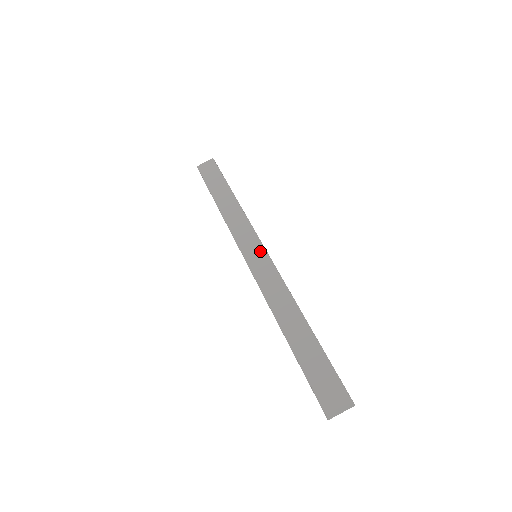
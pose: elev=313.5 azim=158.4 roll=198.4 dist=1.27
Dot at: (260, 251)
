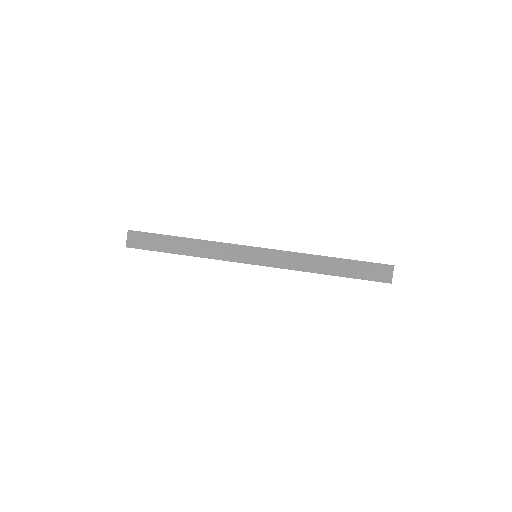
Dot at: (254, 251)
